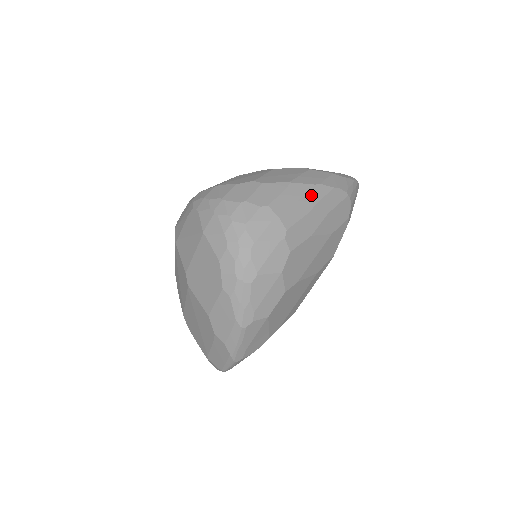
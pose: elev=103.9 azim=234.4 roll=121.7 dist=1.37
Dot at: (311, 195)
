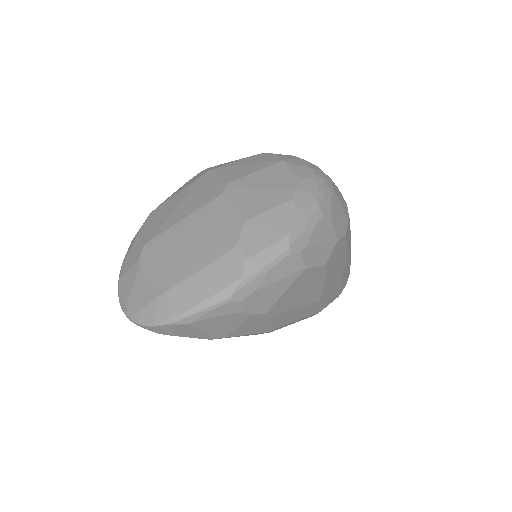
Dot at: occluded
